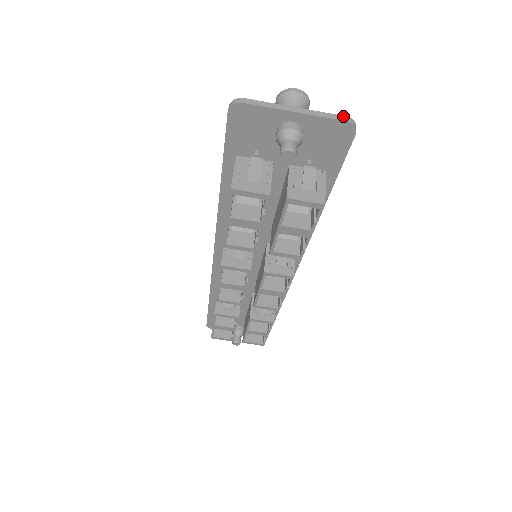
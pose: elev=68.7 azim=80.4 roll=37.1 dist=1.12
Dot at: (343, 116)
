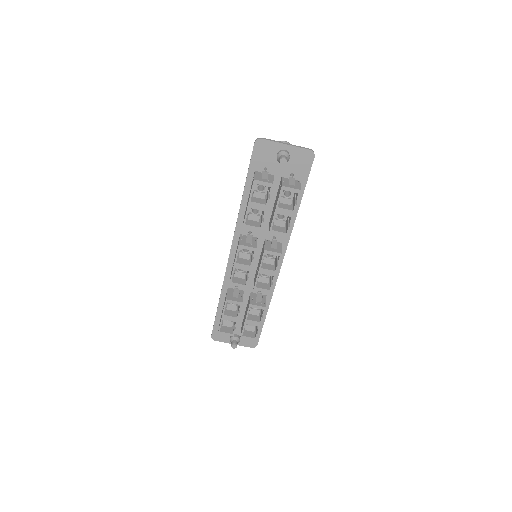
Dot at: (308, 148)
